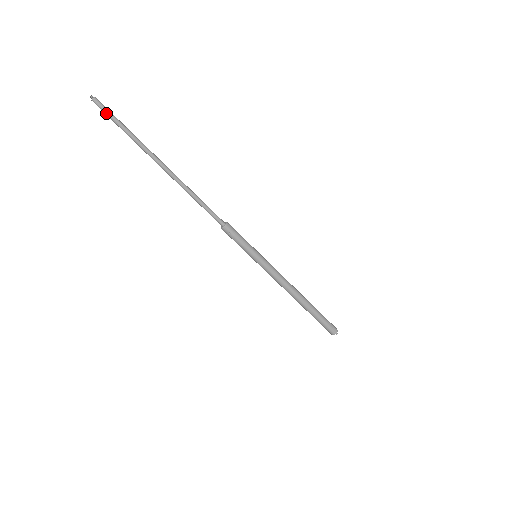
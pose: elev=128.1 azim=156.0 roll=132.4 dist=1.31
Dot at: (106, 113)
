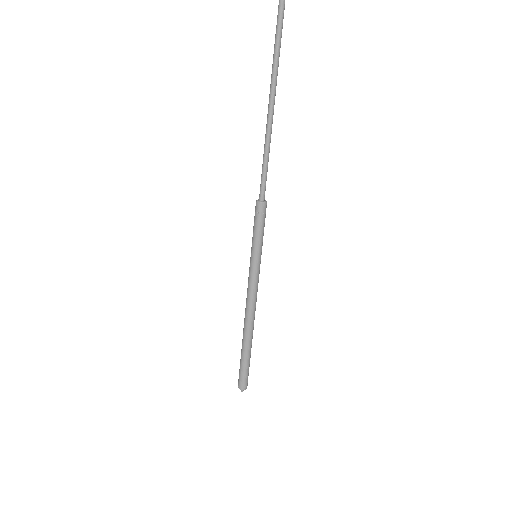
Dot at: out of frame
